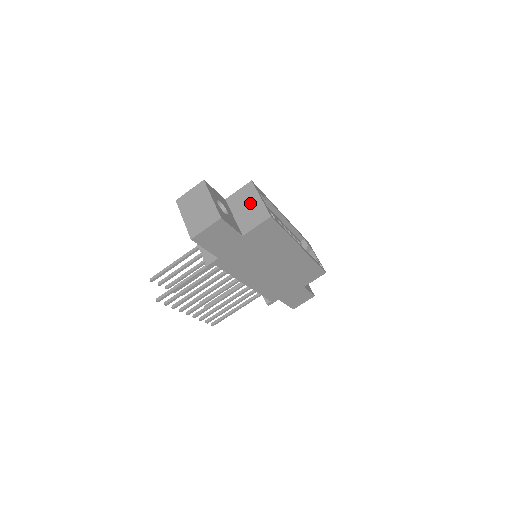
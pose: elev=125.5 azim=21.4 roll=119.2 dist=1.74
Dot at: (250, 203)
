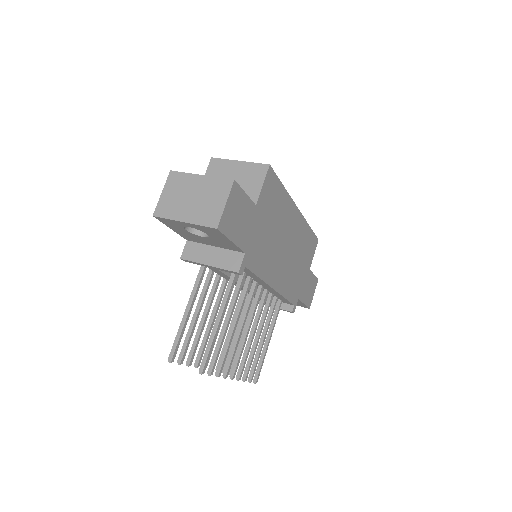
Dot at: (232, 174)
